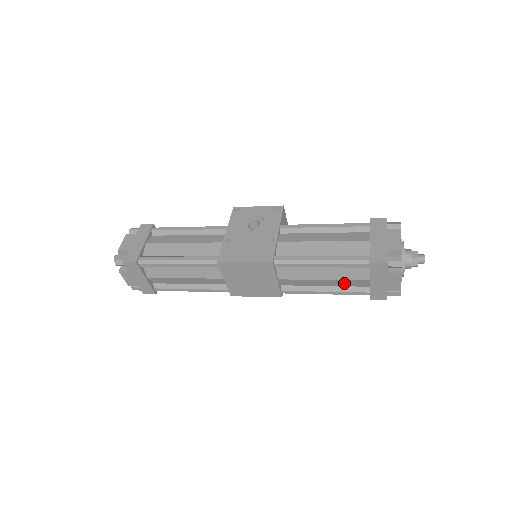
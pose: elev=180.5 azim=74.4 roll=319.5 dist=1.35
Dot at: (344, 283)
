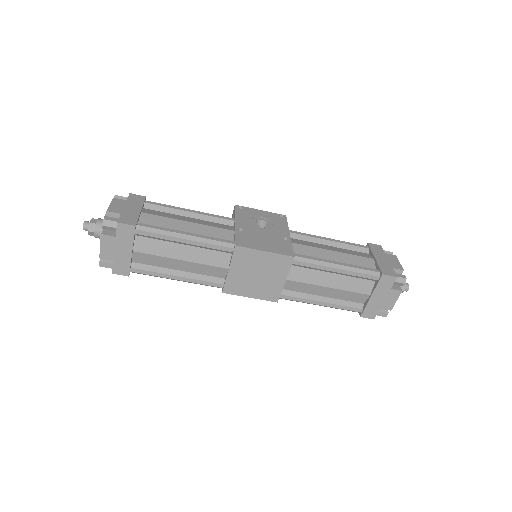
Dot at: (344, 295)
